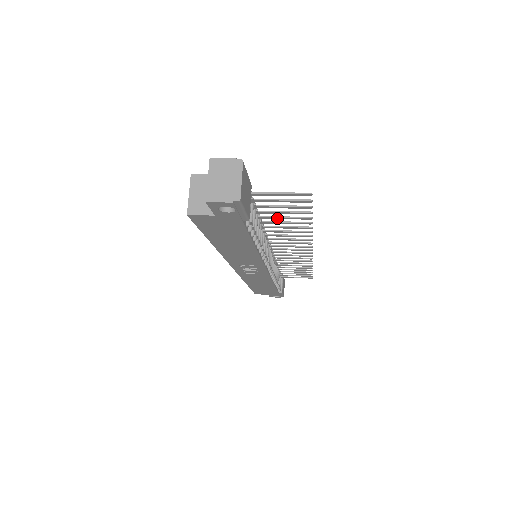
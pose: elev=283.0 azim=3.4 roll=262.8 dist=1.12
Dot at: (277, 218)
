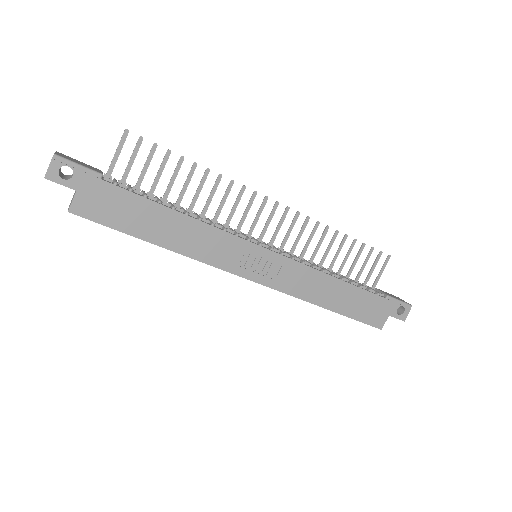
Dot at: (171, 185)
